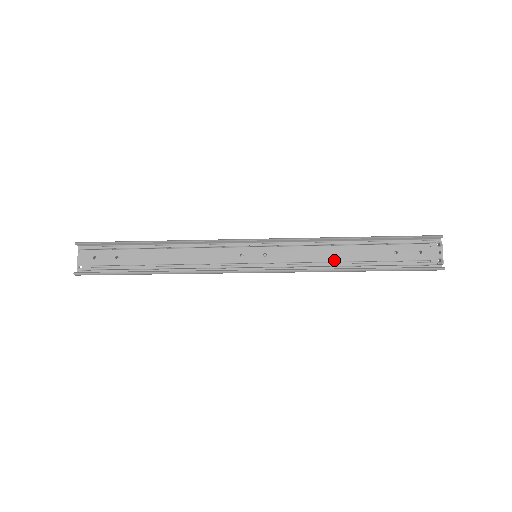
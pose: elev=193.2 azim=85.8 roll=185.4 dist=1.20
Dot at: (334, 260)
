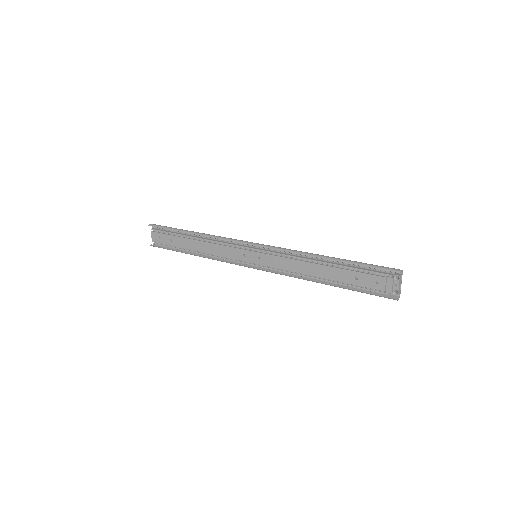
Dot at: (307, 274)
